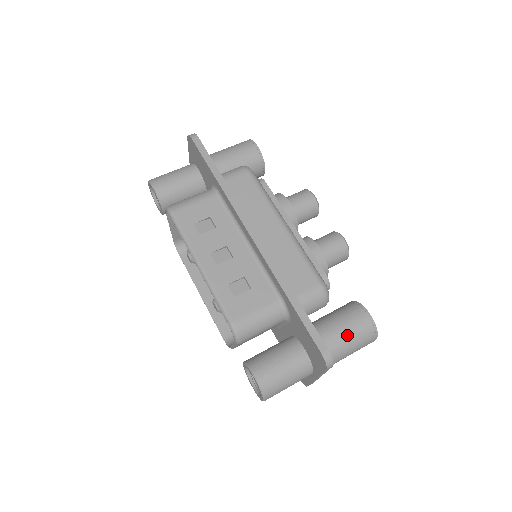
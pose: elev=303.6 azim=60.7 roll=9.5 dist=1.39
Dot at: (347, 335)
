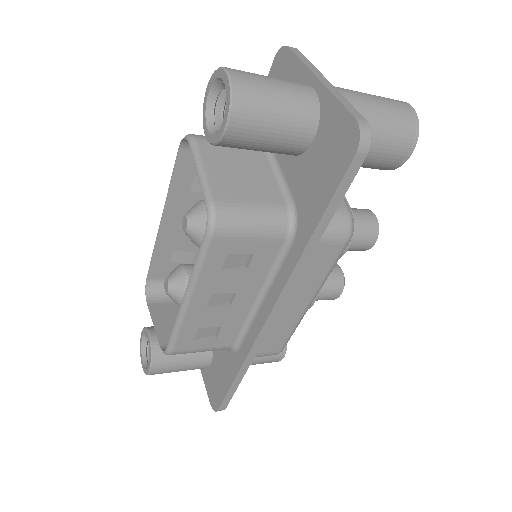
Dot at: occluded
